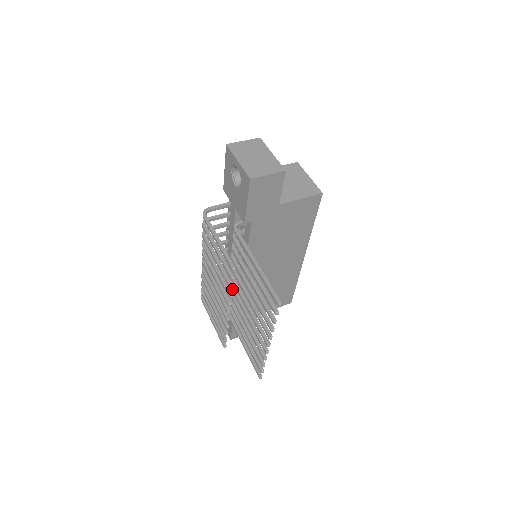
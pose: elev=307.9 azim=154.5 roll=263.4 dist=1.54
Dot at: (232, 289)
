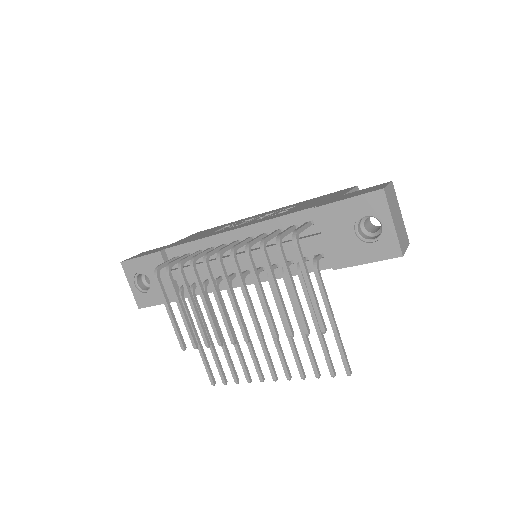
Dot at: occluded
